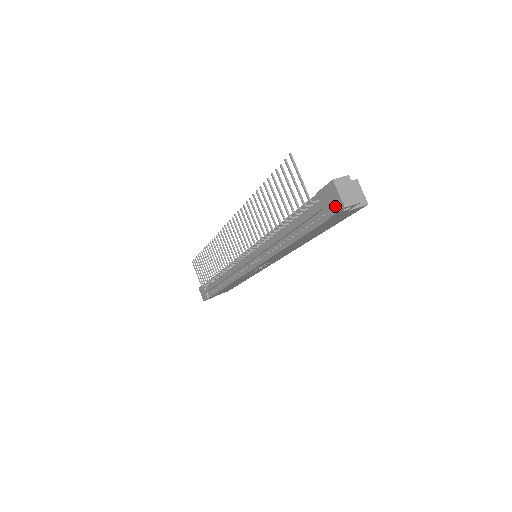
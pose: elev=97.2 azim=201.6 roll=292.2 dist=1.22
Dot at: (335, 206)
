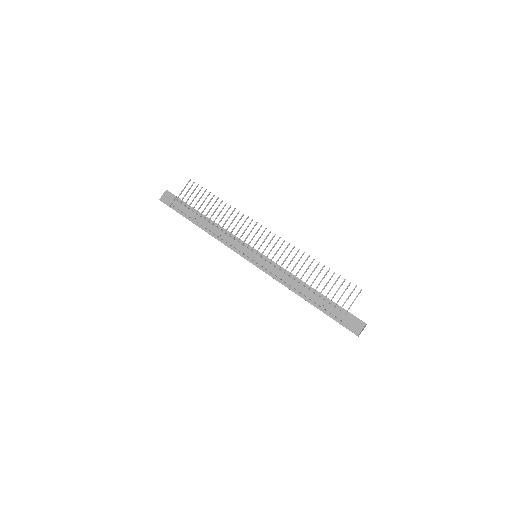
Dot at: (354, 330)
